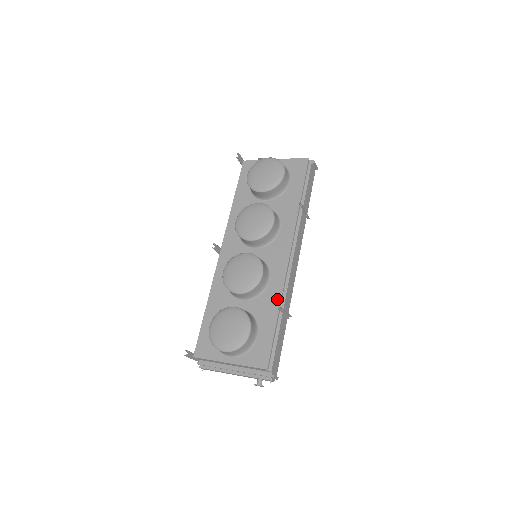
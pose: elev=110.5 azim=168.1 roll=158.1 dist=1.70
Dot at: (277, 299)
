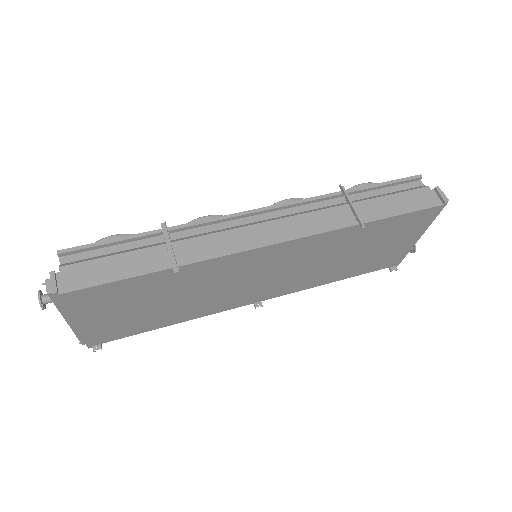
Dot at: (181, 228)
